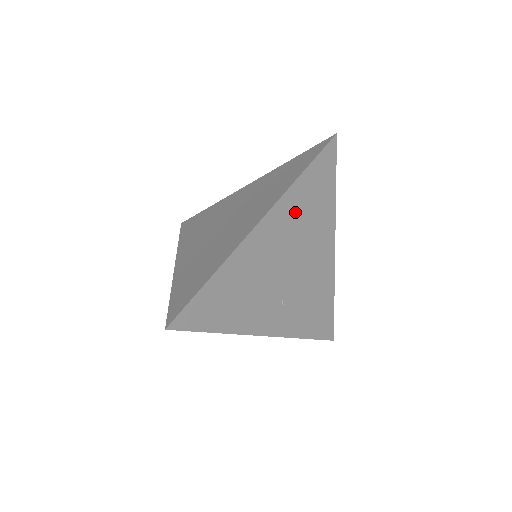
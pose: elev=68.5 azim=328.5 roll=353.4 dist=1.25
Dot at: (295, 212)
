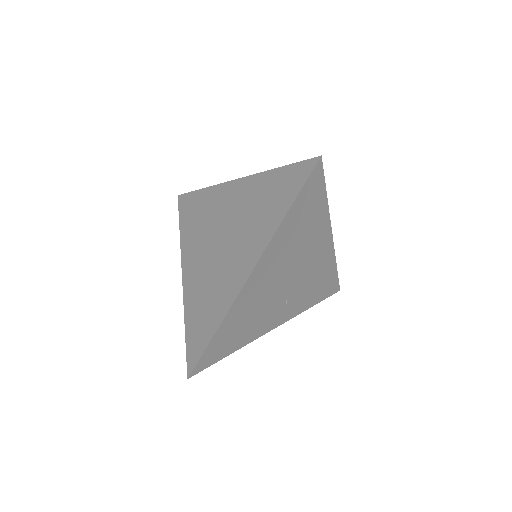
Dot at: (286, 242)
